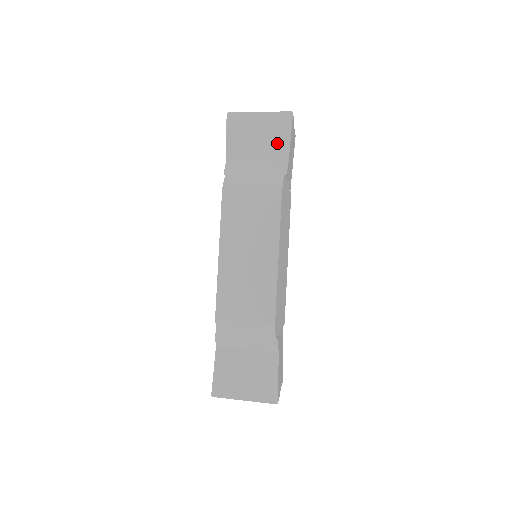
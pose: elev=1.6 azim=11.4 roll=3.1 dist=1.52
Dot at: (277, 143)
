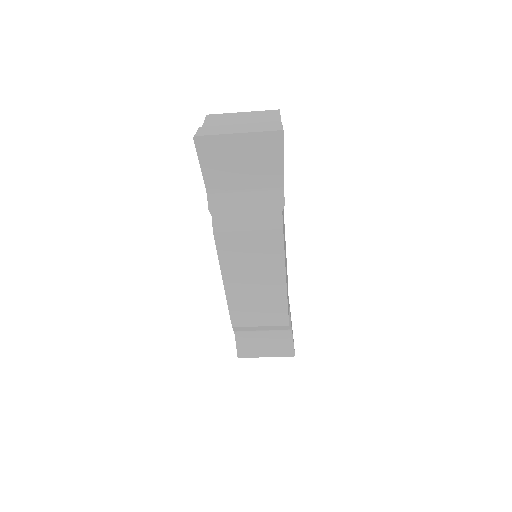
Dot at: (267, 168)
